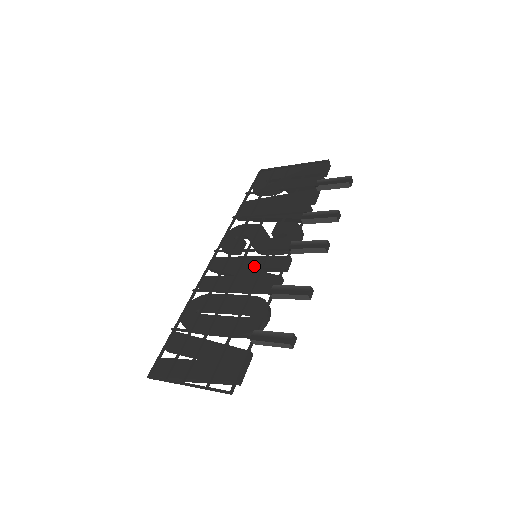
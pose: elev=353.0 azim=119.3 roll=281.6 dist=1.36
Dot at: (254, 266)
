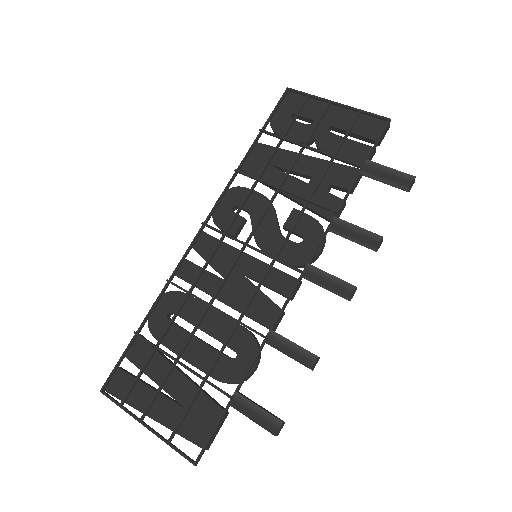
Dot at: (251, 275)
